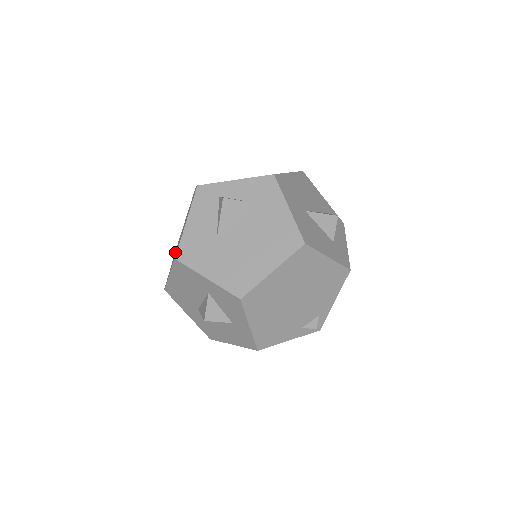
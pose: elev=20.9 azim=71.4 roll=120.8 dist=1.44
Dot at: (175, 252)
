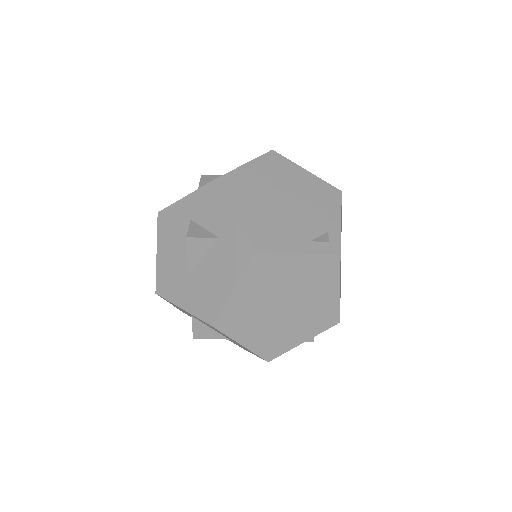
Dot at: occluded
